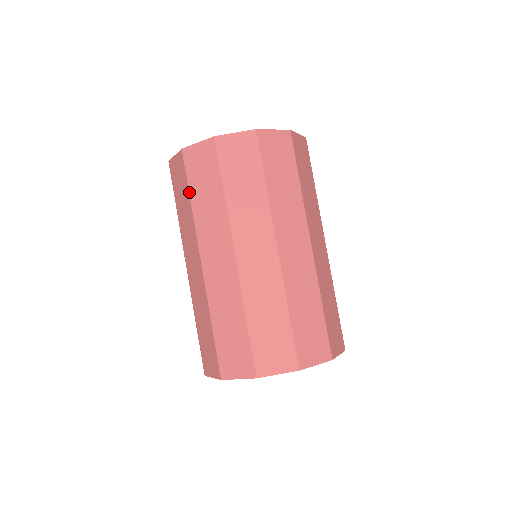
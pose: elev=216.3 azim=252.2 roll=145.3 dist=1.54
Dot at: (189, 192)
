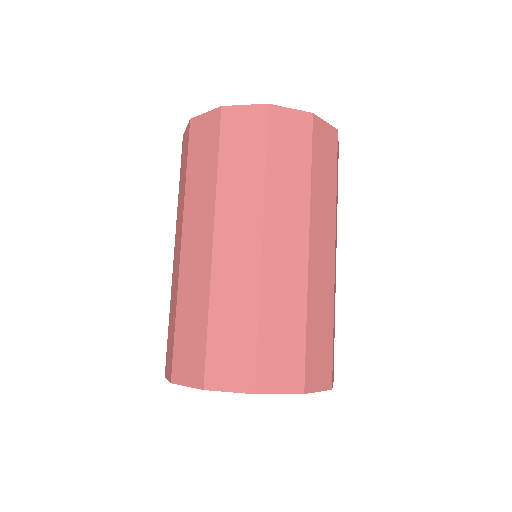
Dot at: (218, 156)
